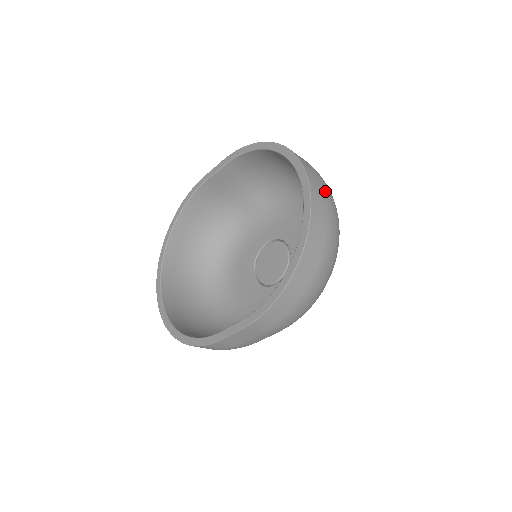
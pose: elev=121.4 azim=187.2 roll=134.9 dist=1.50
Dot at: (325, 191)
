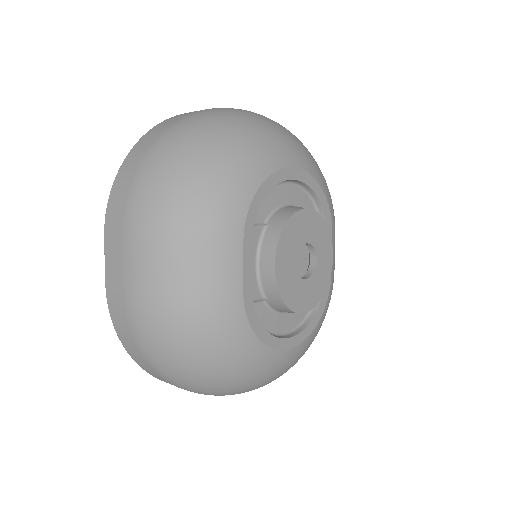
Dot at: occluded
